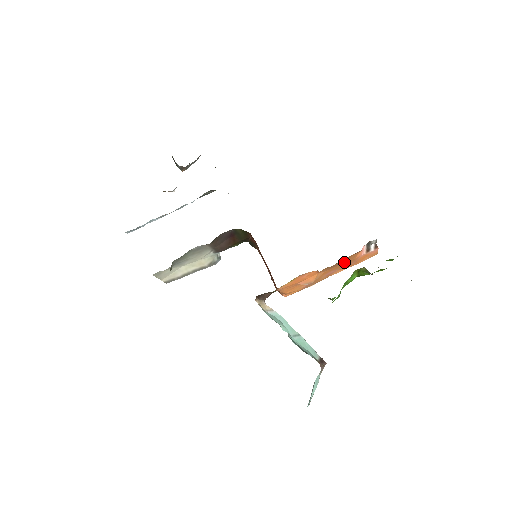
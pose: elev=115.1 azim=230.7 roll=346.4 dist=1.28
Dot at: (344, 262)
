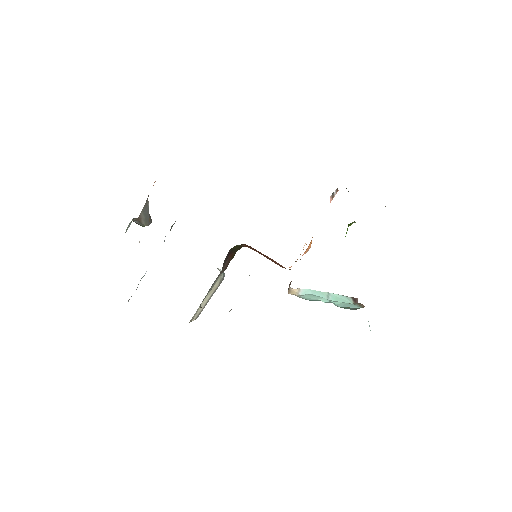
Dot at: occluded
